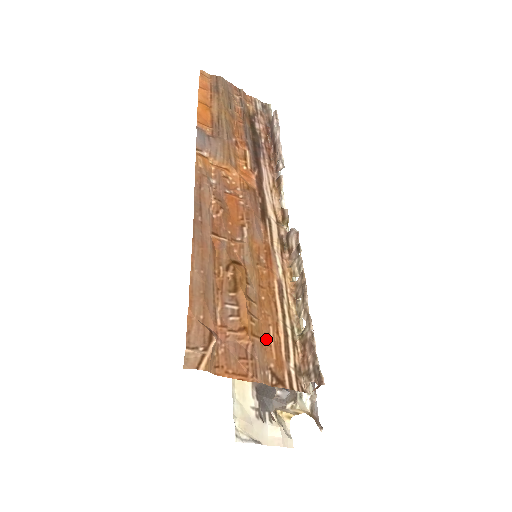
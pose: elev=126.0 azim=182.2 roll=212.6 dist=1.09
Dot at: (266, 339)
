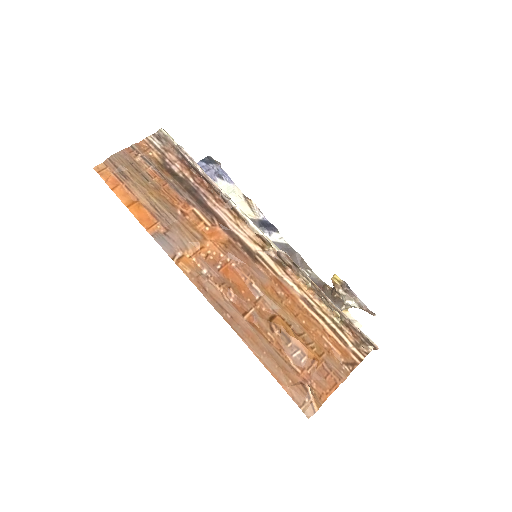
Dot at: (327, 347)
